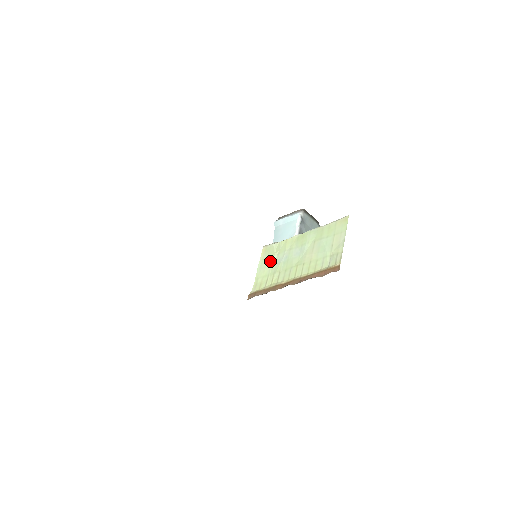
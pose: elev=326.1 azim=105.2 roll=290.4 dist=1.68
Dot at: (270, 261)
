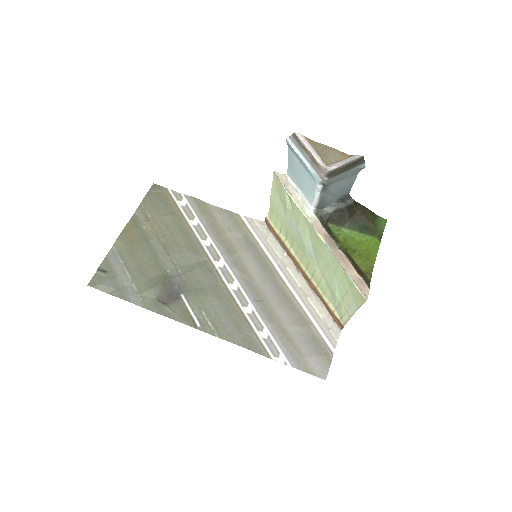
Dot at: (283, 209)
